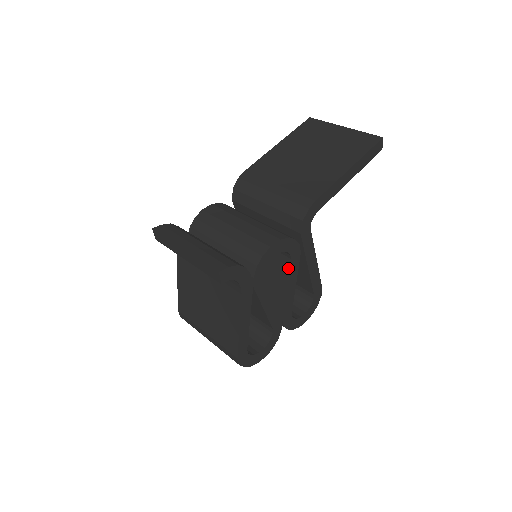
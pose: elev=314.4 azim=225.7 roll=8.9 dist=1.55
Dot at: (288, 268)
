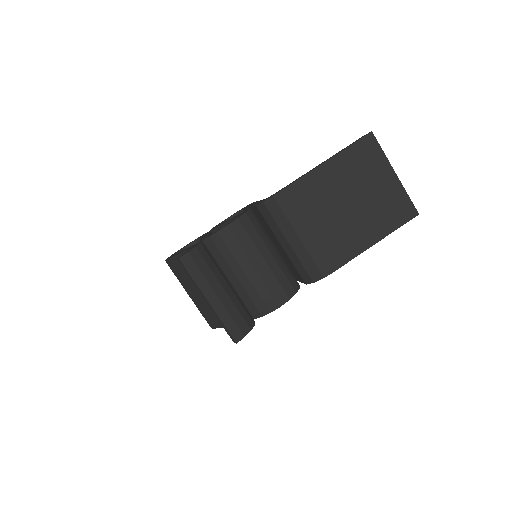
Dot at: occluded
